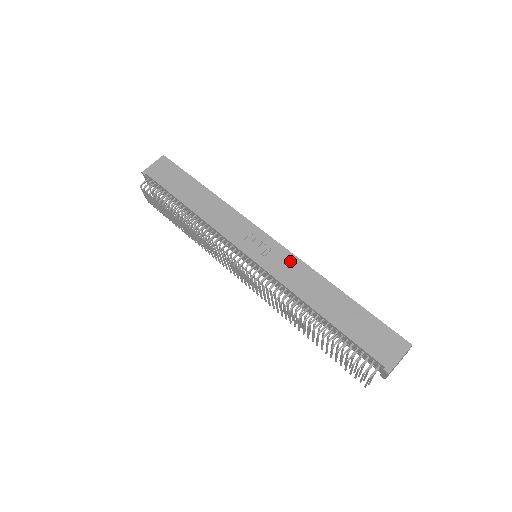
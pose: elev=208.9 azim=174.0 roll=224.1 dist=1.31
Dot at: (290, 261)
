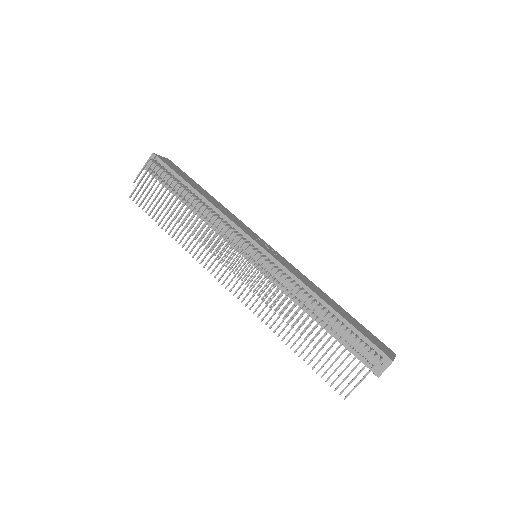
Dot at: (293, 267)
